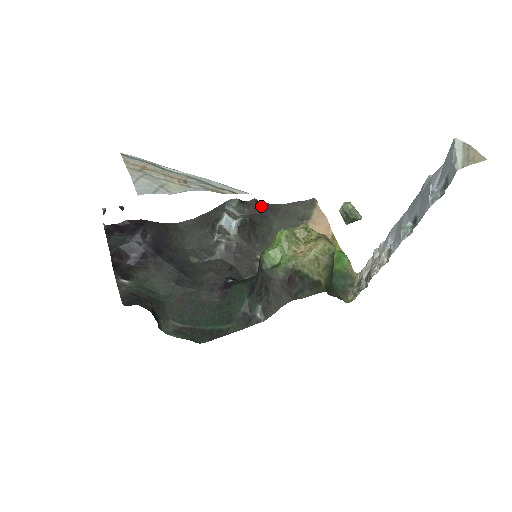
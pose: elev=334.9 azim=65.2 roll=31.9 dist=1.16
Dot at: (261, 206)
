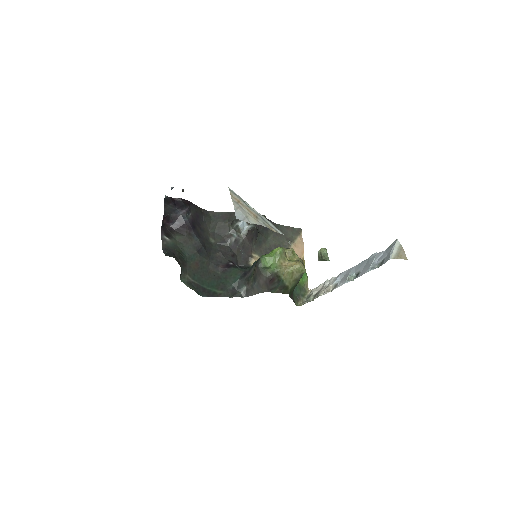
Dot at: occluded
